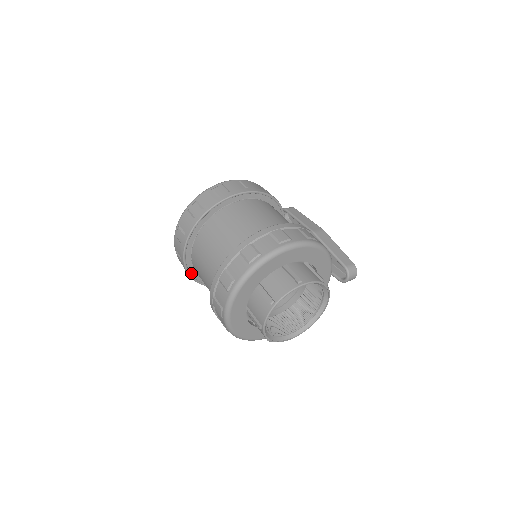
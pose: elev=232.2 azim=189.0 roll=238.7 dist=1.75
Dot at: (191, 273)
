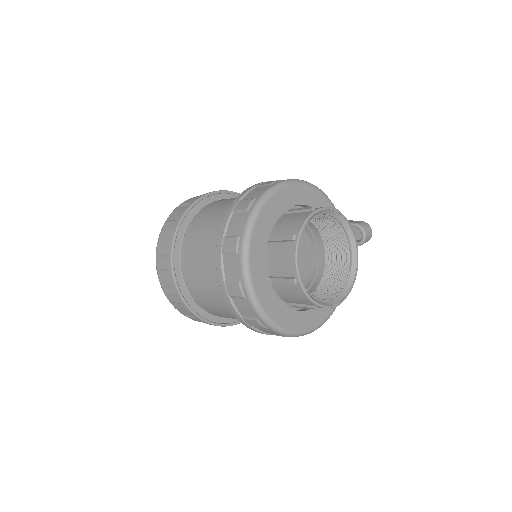
Dot at: (191, 307)
